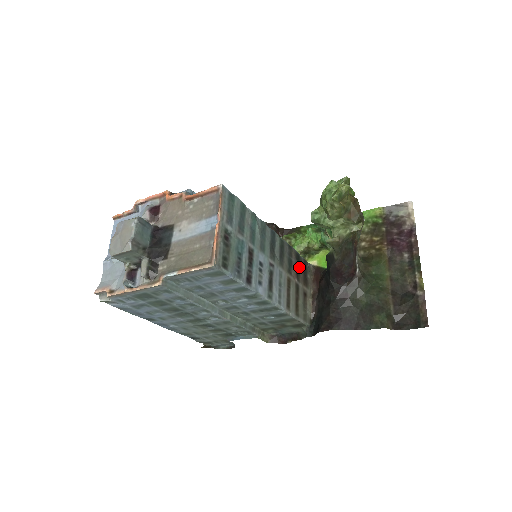
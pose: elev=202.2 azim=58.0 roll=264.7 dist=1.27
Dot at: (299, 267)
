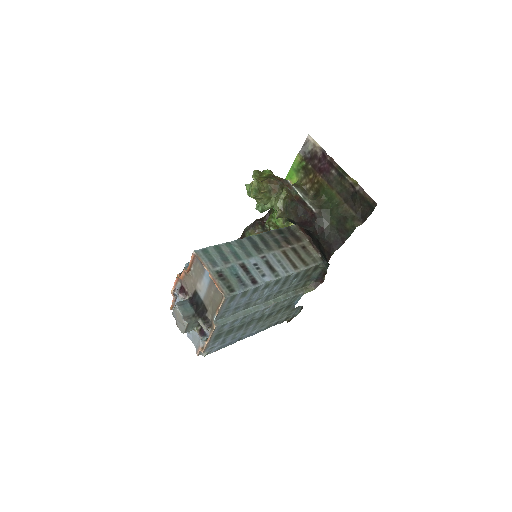
Dot at: (286, 236)
